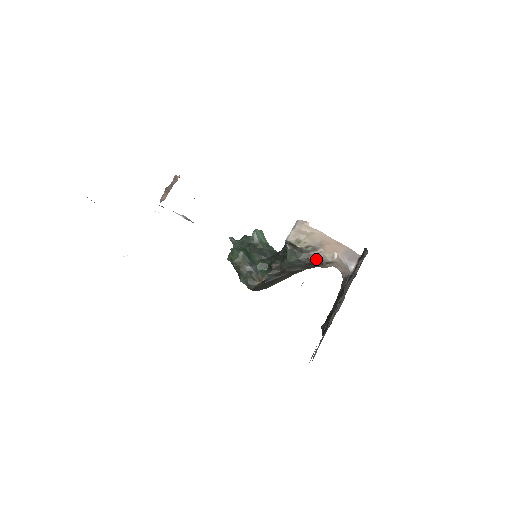
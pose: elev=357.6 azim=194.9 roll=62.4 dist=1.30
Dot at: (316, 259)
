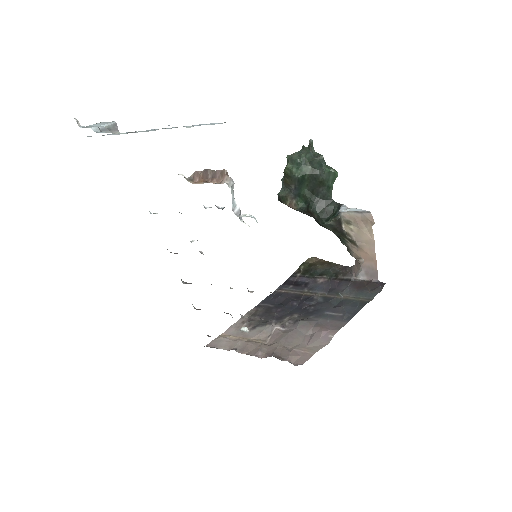
Dot at: (345, 245)
